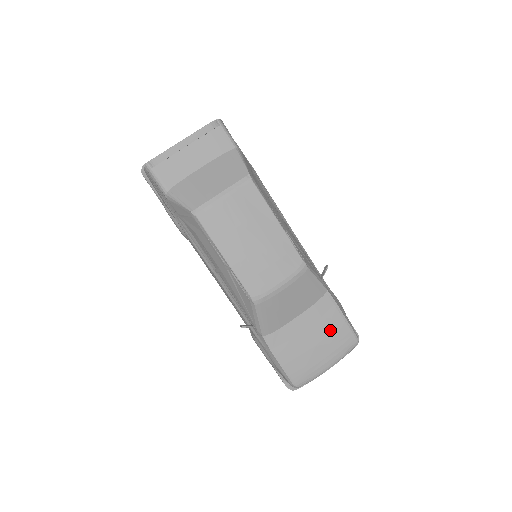
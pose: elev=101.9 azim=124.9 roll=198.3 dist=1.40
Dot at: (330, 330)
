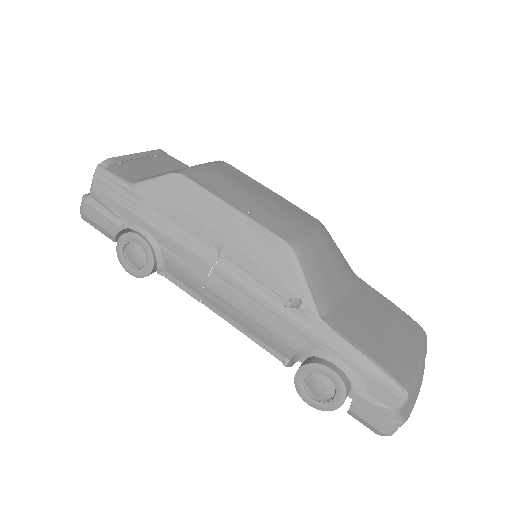
Dot at: (388, 314)
